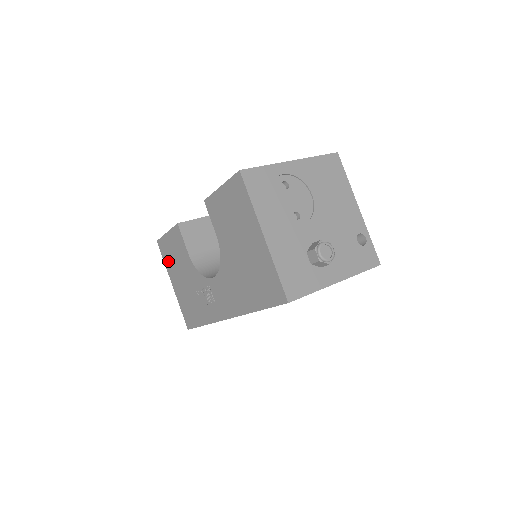
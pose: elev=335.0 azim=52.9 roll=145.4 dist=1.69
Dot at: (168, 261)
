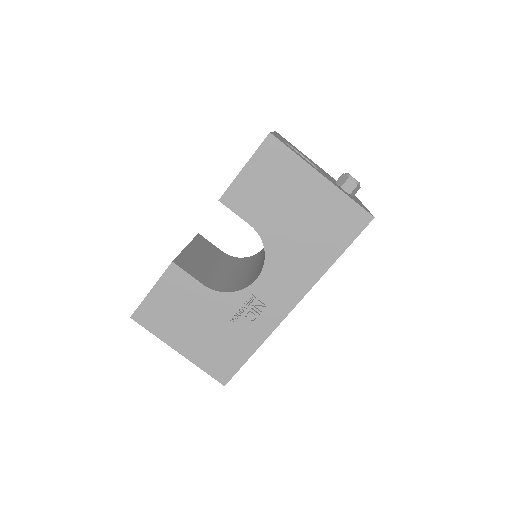
Dot at: (162, 326)
